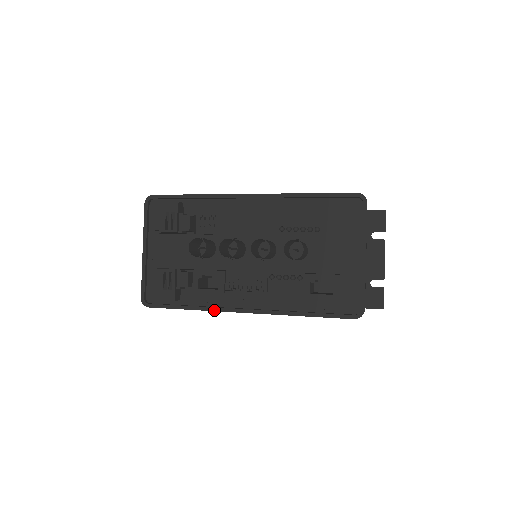
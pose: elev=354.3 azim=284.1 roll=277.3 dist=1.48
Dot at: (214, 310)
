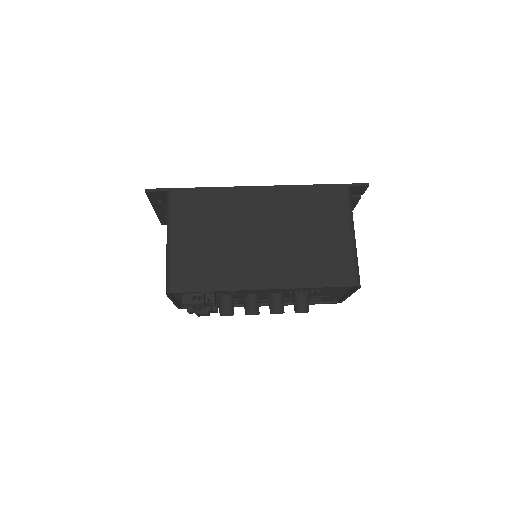
Dot at: occluded
